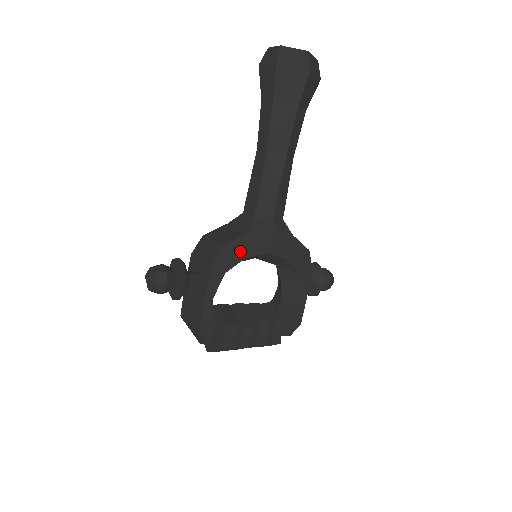
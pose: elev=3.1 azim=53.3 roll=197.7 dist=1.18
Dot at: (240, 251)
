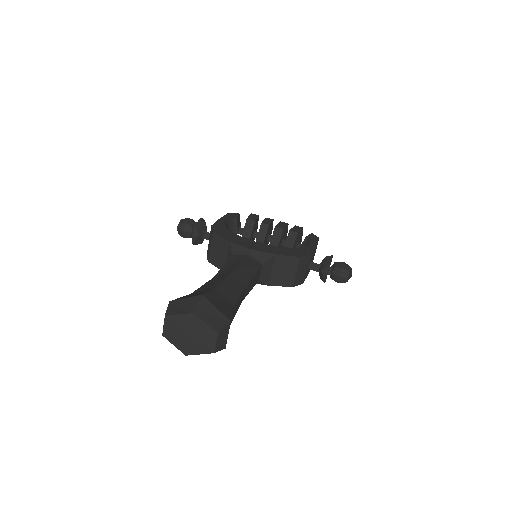
Dot at: occluded
